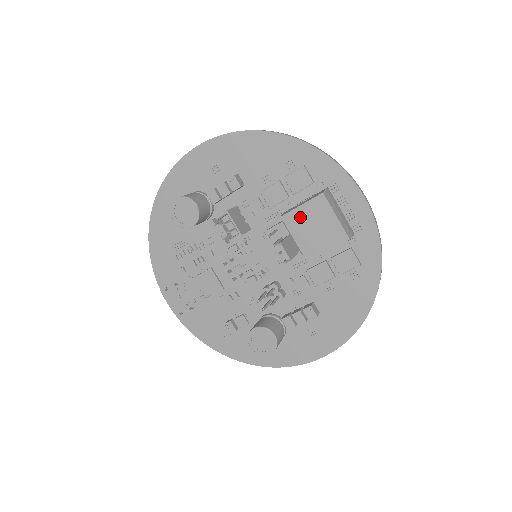
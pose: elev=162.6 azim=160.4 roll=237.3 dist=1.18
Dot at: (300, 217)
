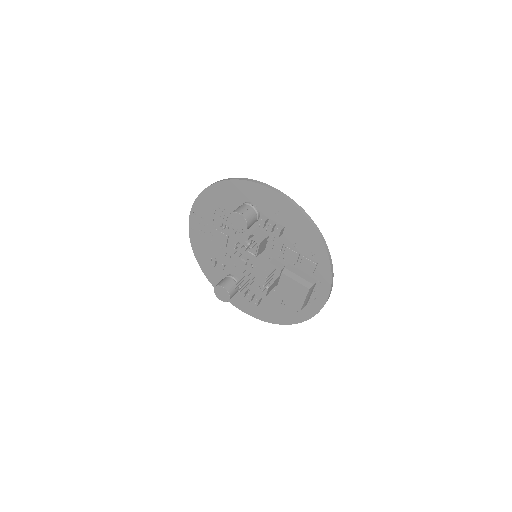
Dot at: (290, 283)
